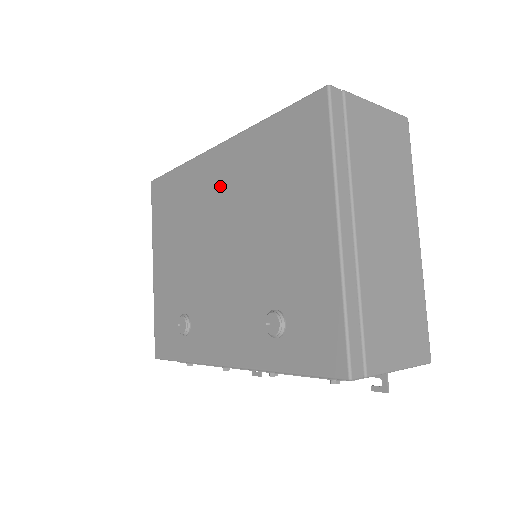
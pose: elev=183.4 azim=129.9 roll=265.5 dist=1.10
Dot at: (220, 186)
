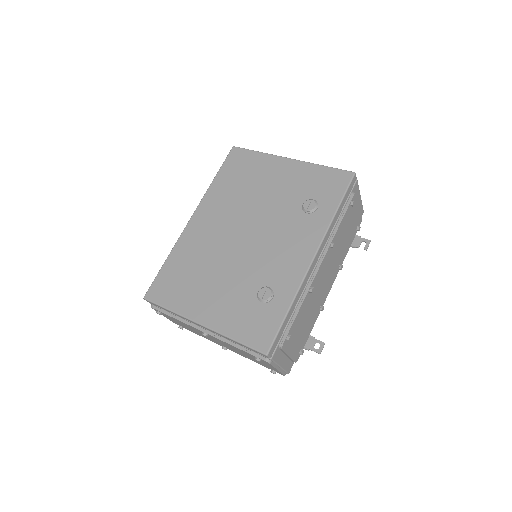
Dot at: (213, 223)
